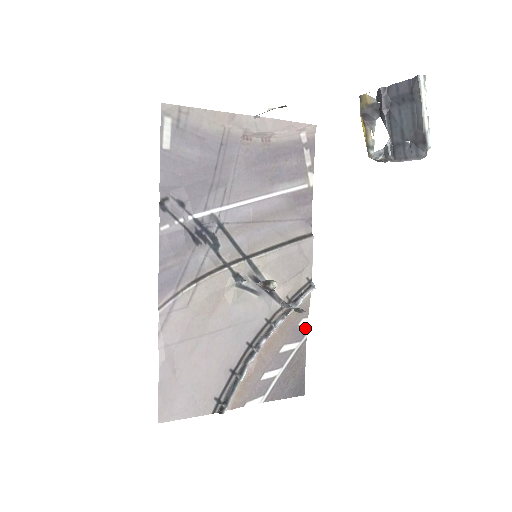
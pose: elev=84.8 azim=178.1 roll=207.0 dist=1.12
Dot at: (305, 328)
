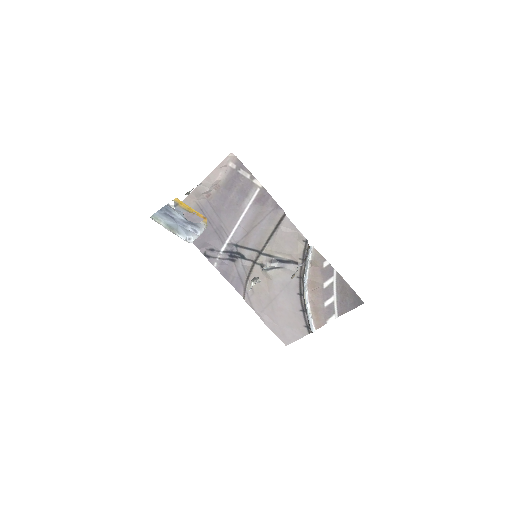
Dot at: (330, 267)
